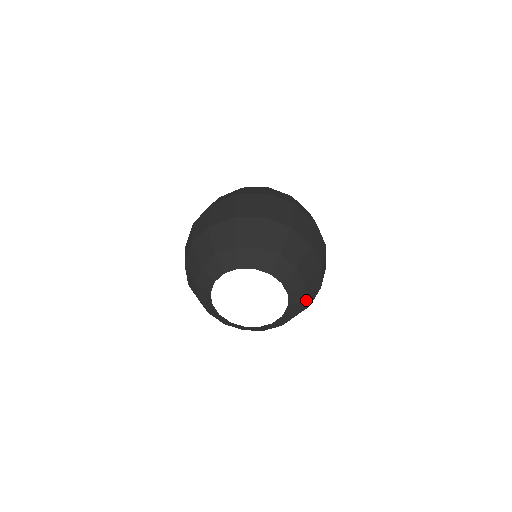
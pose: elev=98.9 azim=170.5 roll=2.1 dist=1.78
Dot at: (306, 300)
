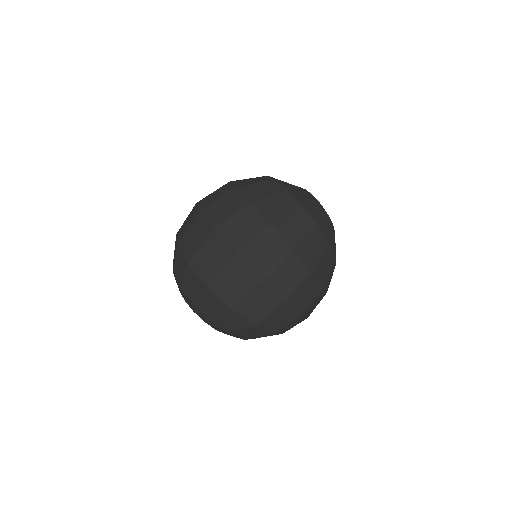
Dot at: (249, 338)
